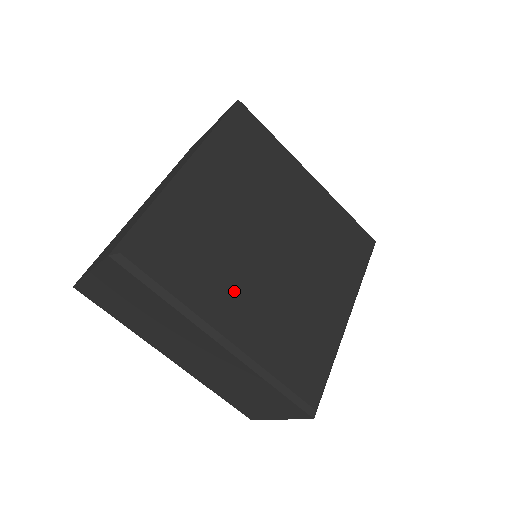
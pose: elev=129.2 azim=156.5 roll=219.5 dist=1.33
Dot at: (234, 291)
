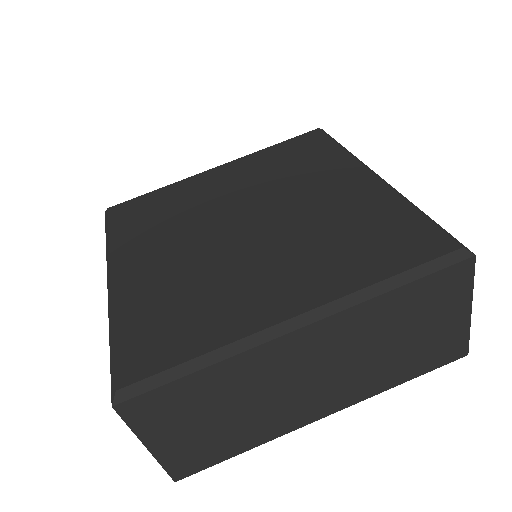
Dot at: (252, 285)
